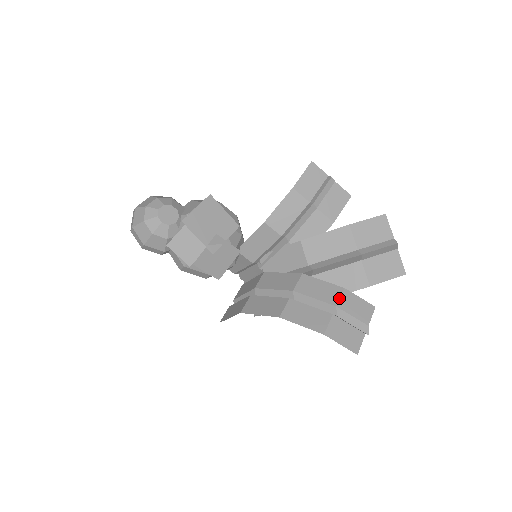
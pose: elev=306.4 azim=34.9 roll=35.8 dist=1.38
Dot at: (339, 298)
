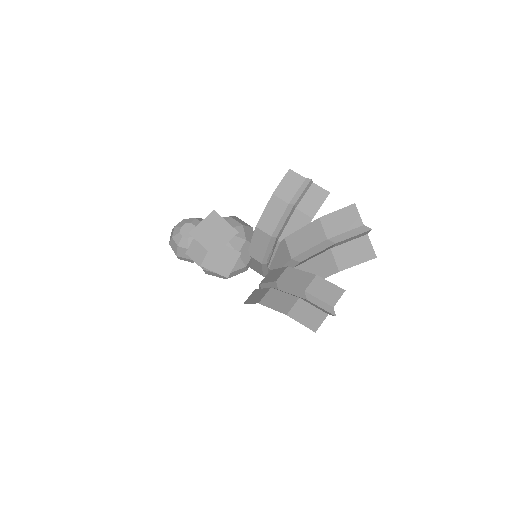
Dot at: (309, 284)
